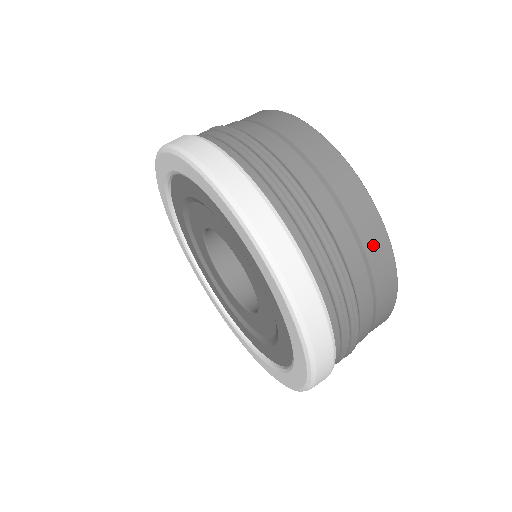
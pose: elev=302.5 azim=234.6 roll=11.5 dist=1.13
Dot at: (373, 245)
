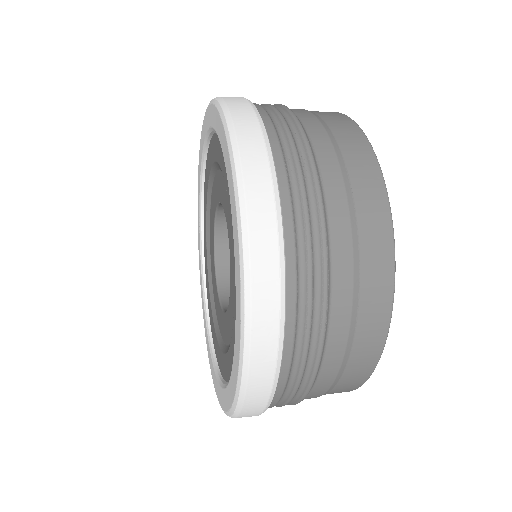
Dot at: (364, 188)
